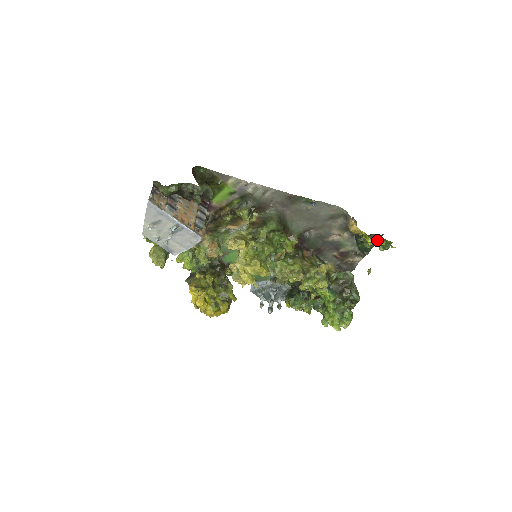
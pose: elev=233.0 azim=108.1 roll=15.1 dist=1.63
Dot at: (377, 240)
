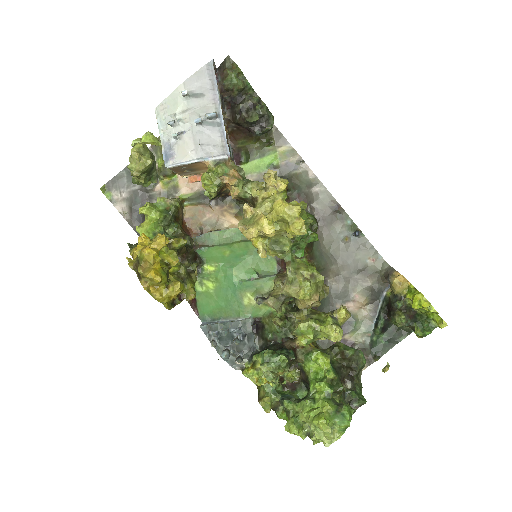
Dot at: (416, 318)
